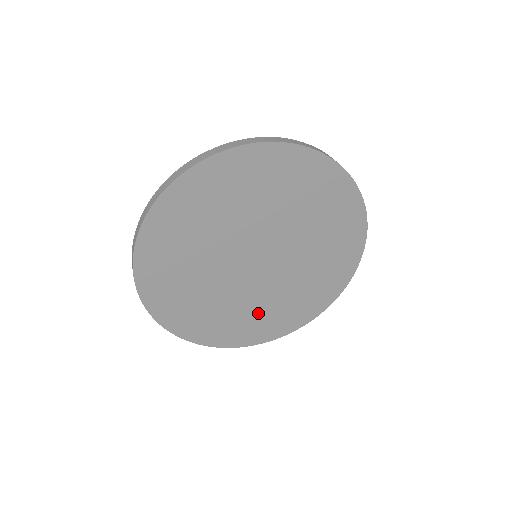
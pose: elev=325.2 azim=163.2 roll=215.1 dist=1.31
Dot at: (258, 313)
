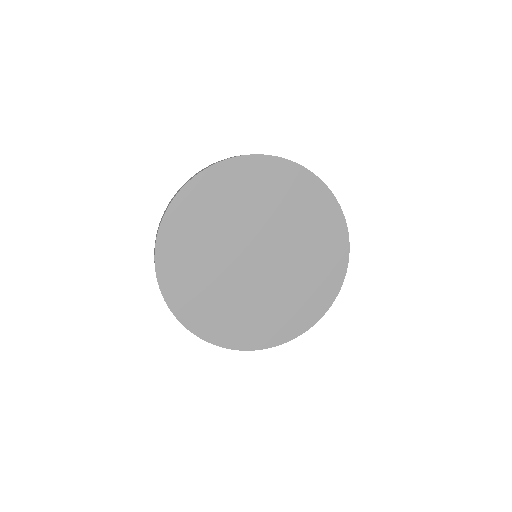
Dot at: (299, 291)
